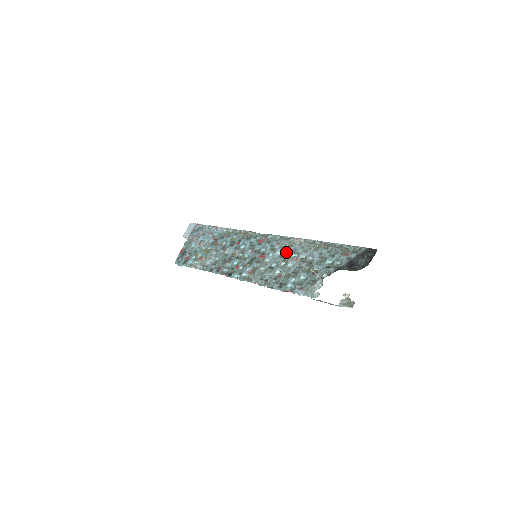
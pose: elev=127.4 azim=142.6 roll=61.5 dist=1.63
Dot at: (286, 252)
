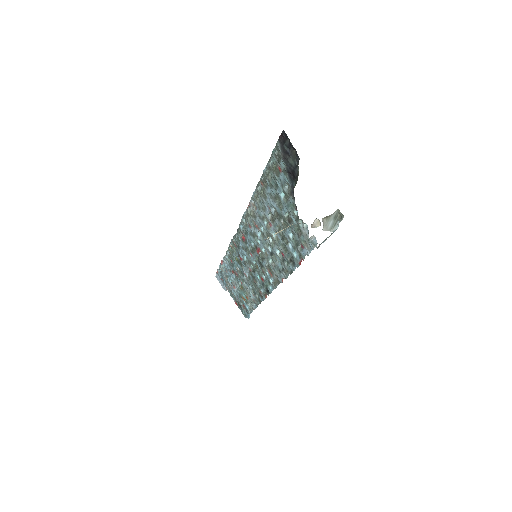
Dot at: (260, 227)
